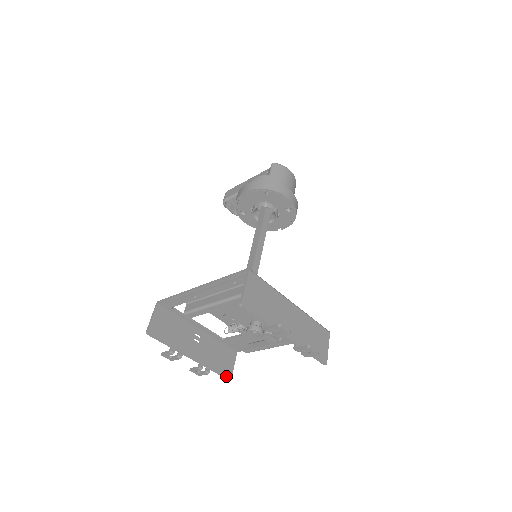
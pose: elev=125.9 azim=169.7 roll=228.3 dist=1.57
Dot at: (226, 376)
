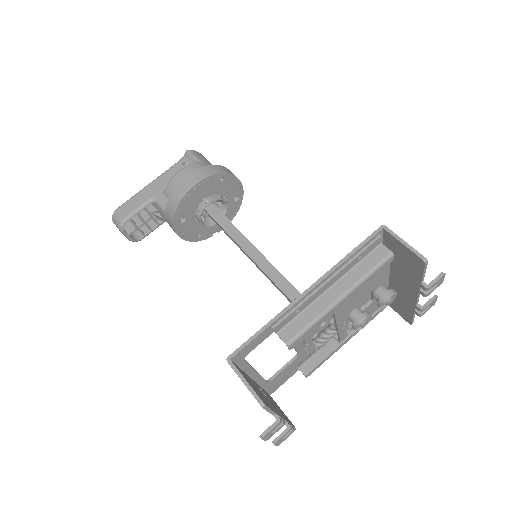
Dot at: occluded
